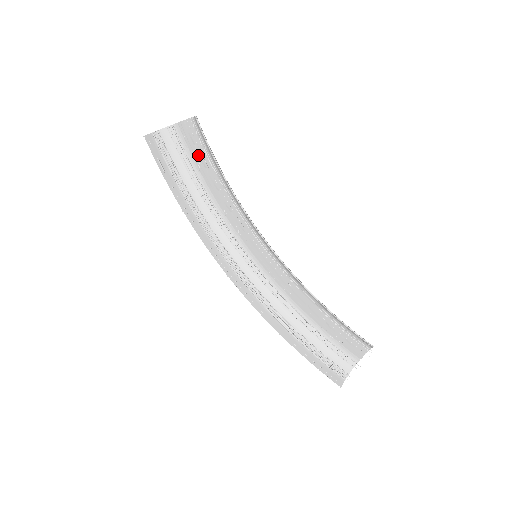
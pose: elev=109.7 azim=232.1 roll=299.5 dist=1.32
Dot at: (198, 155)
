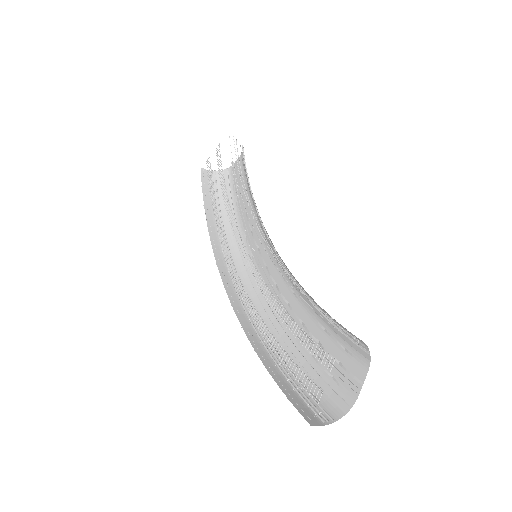
Dot at: (239, 184)
